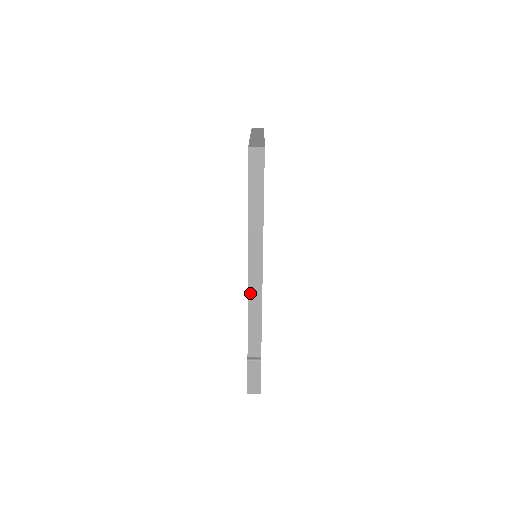
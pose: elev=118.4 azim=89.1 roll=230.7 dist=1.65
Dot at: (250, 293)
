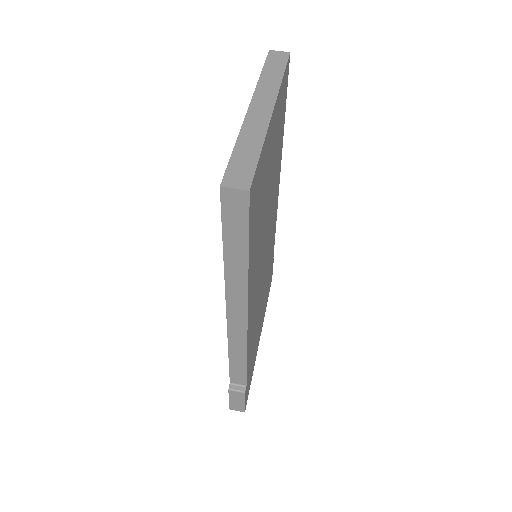
Dot at: (231, 339)
